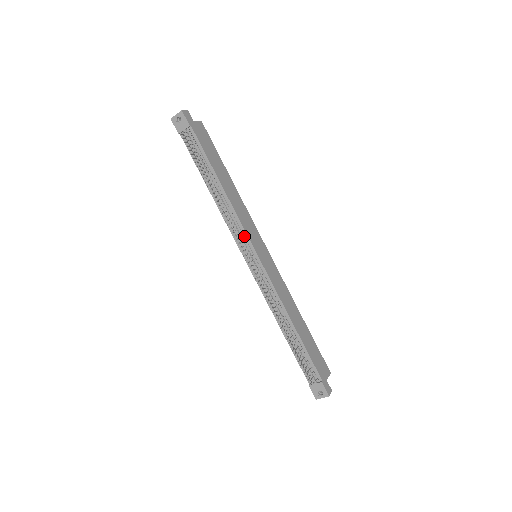
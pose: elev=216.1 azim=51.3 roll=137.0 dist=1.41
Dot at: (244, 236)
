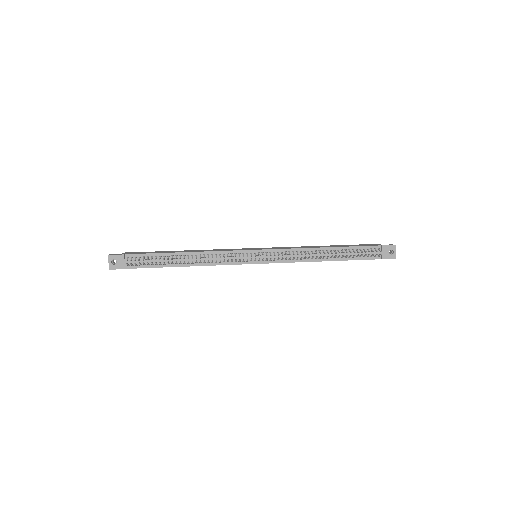
Dot at: (235, 254)
